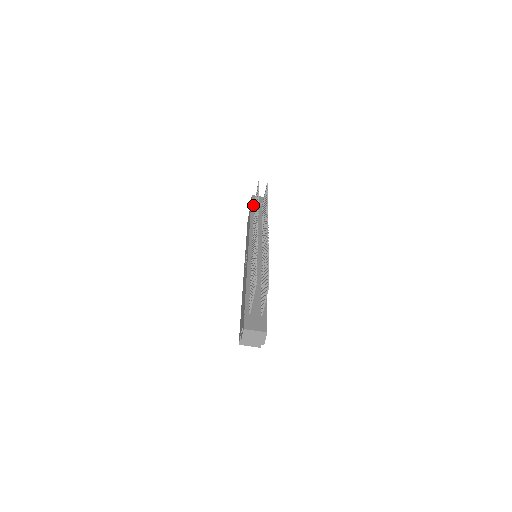
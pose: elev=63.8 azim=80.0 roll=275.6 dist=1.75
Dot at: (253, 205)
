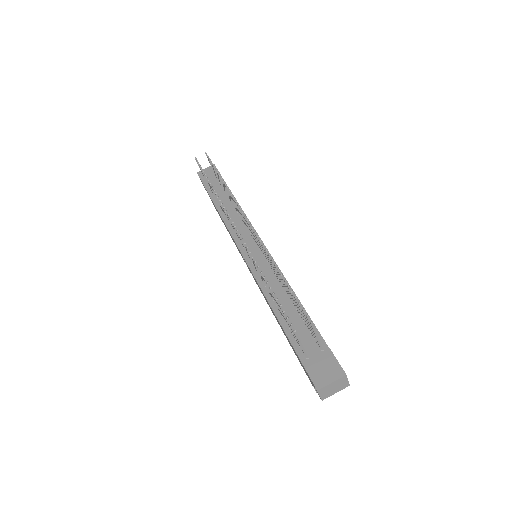
Dot at: (207, 186)
